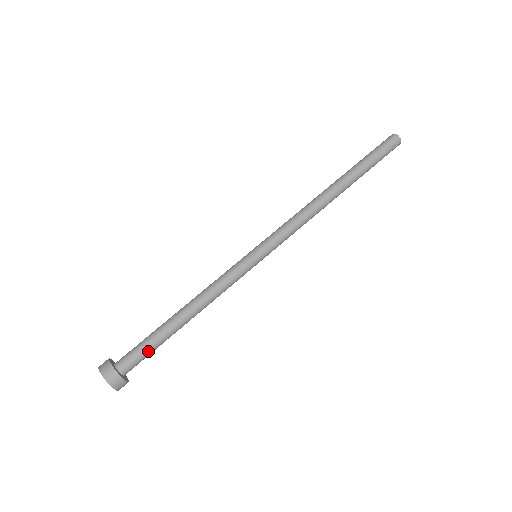
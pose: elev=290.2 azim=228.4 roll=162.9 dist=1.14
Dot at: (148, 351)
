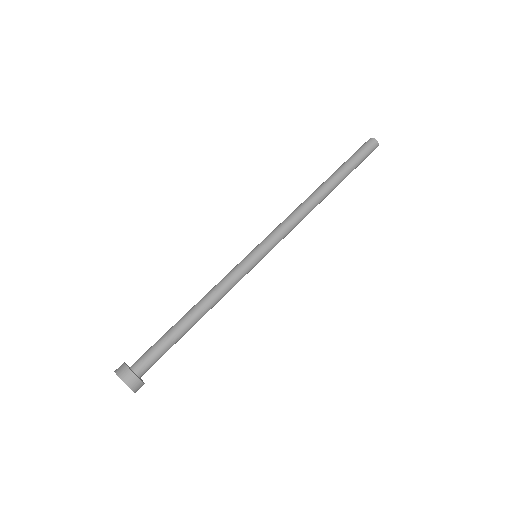
Dot at: (159, 350)
